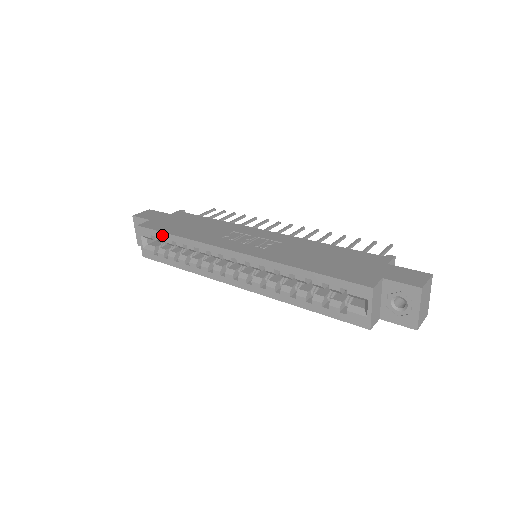
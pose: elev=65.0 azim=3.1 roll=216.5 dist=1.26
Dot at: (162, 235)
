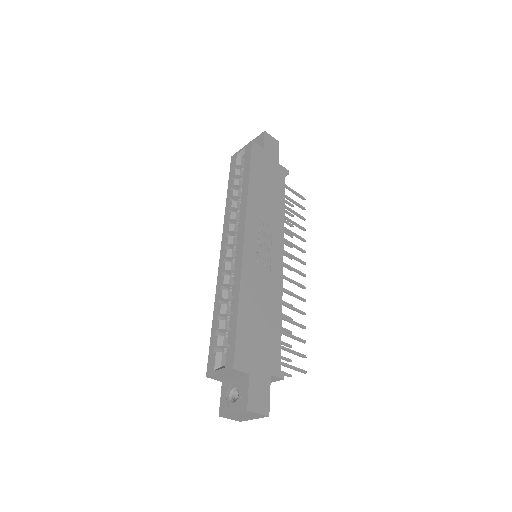
Dot at: (248, 167)
